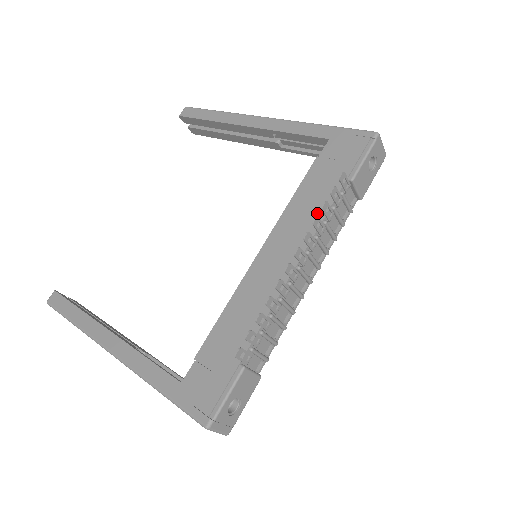
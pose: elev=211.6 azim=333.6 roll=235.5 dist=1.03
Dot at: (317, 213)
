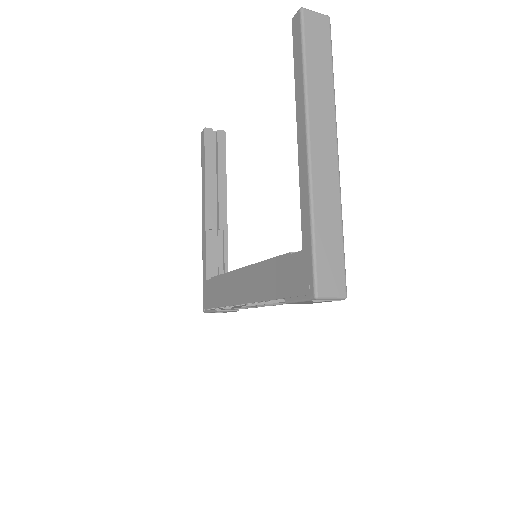
Dot at: (264, 292)
